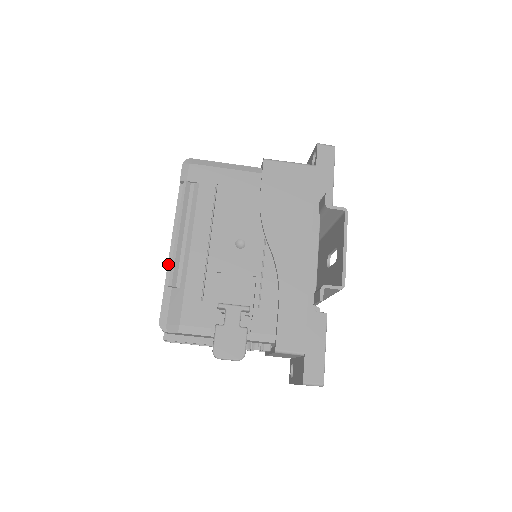
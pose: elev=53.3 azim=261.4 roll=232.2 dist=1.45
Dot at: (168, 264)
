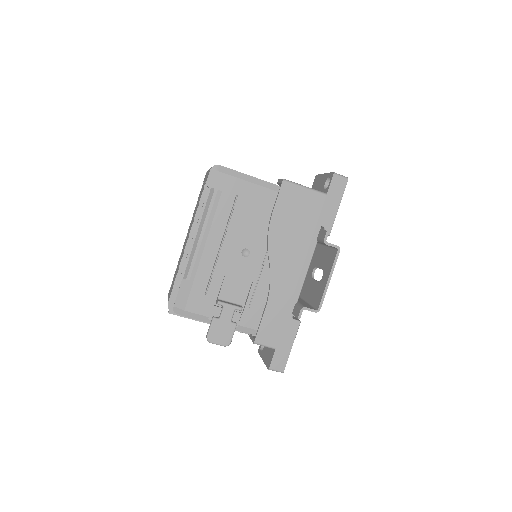
Dot at: (183, 257)
